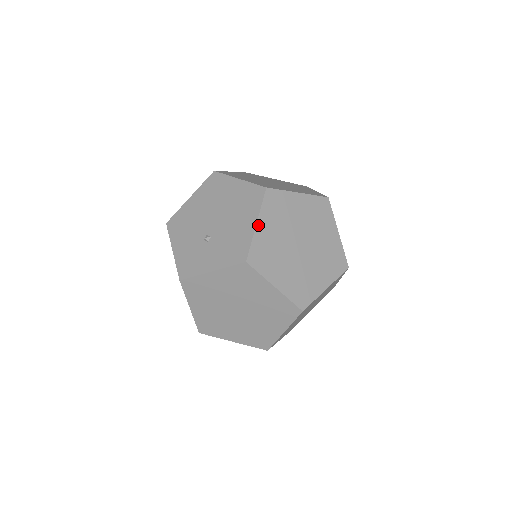
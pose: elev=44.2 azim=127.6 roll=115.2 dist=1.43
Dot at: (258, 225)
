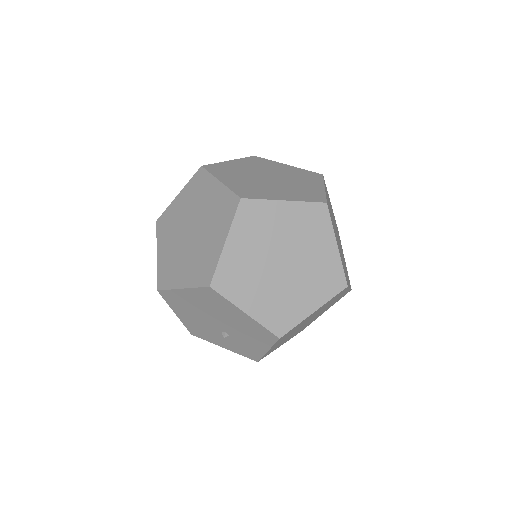
Dot at: occluded
